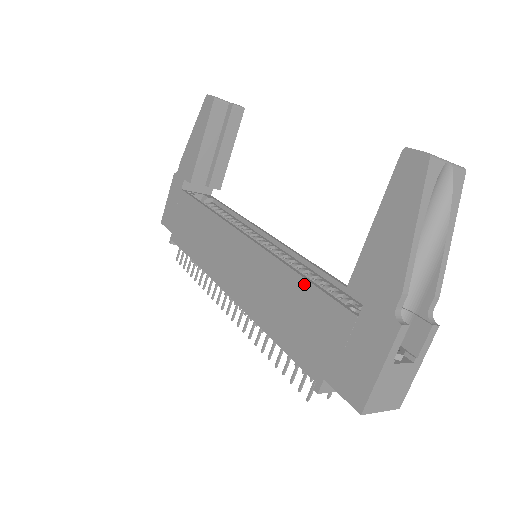
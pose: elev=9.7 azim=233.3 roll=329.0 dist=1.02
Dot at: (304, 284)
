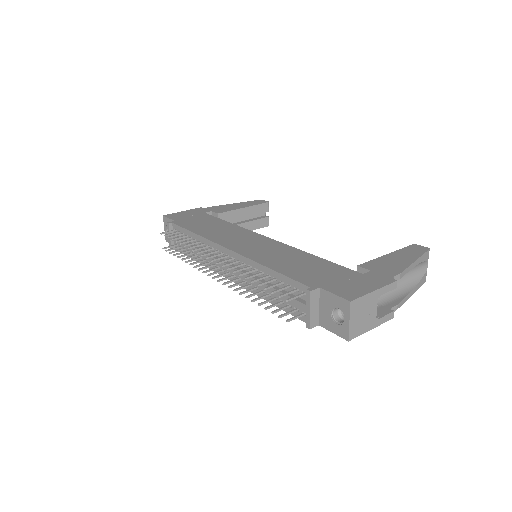
Dot at: (319, 259)
